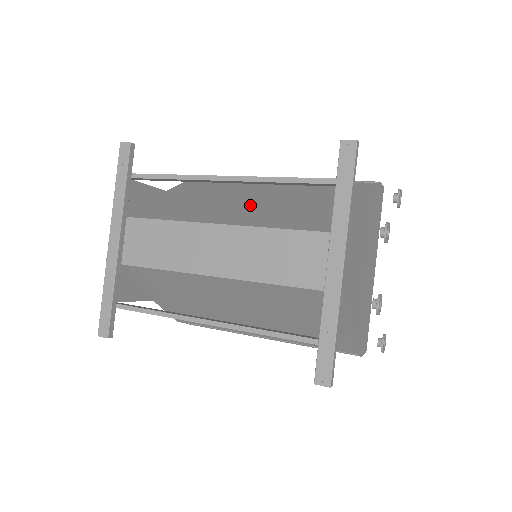
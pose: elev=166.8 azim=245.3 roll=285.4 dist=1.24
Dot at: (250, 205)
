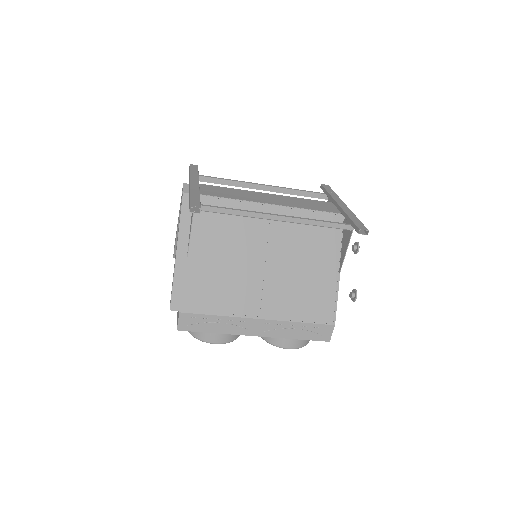
Dot at: occluded
